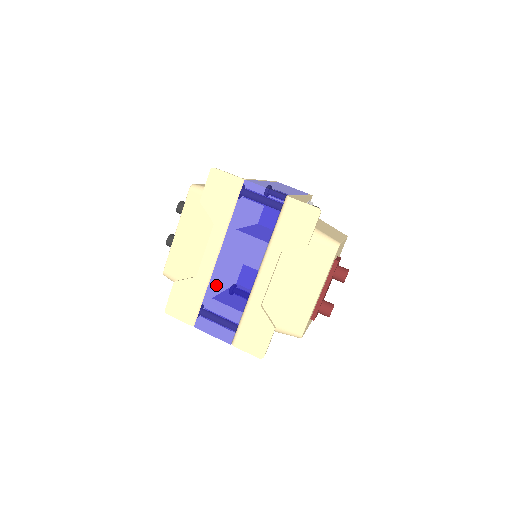
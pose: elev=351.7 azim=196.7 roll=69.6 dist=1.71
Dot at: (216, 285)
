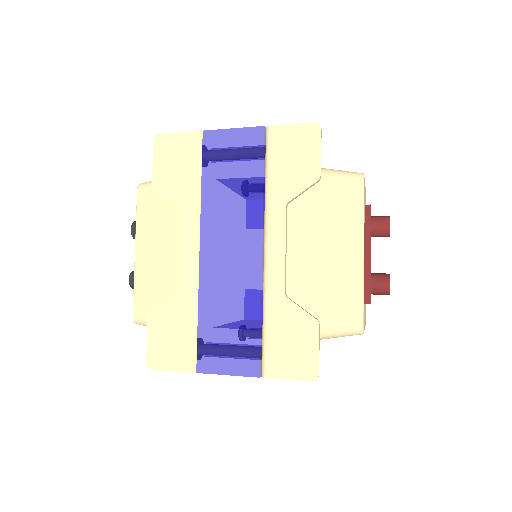
Dot at: (209, 293)
